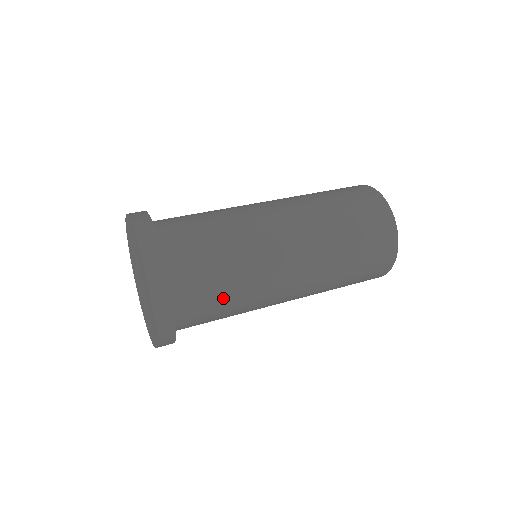
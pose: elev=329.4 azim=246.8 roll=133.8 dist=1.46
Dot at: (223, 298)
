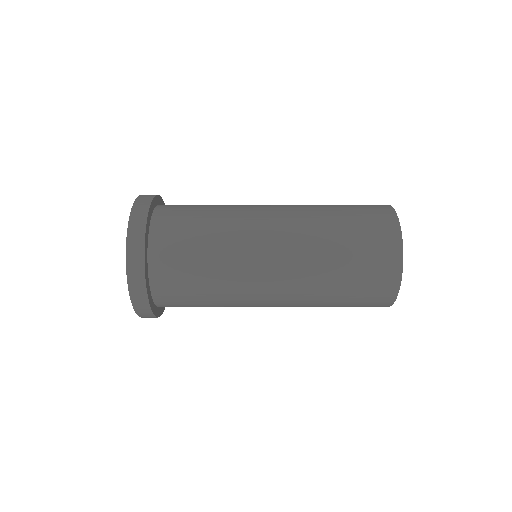
Dot at: (202, 306)
